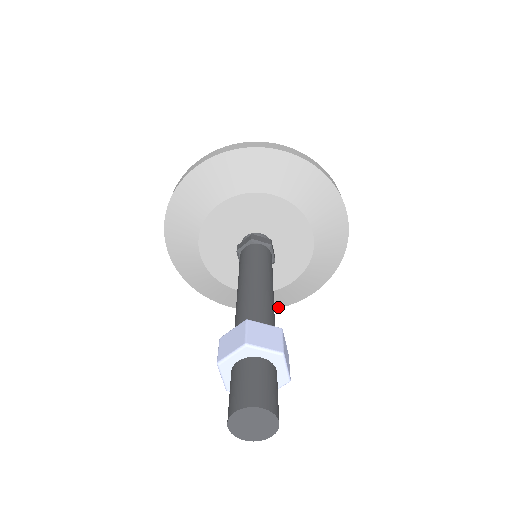
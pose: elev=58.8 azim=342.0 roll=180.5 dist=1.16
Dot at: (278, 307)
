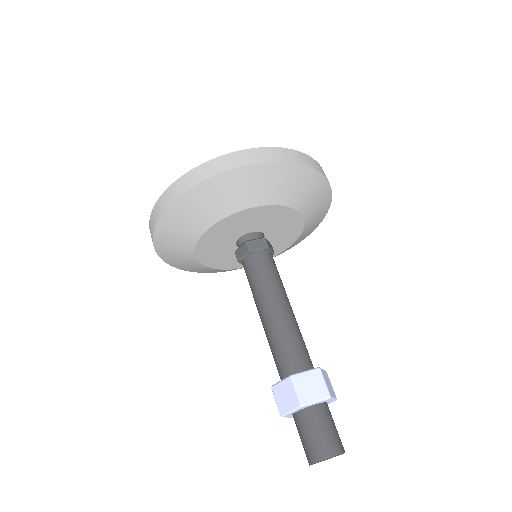
Dot at: occluded
